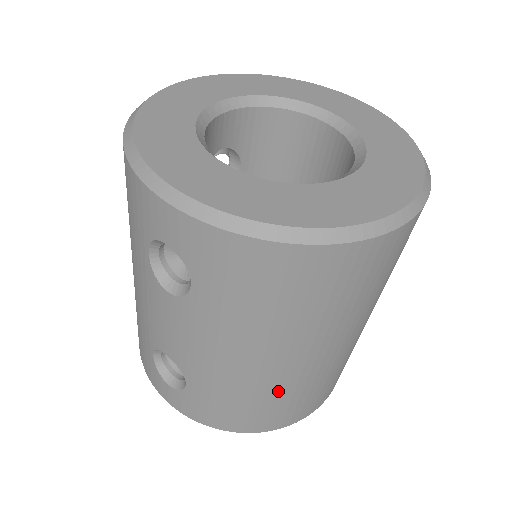
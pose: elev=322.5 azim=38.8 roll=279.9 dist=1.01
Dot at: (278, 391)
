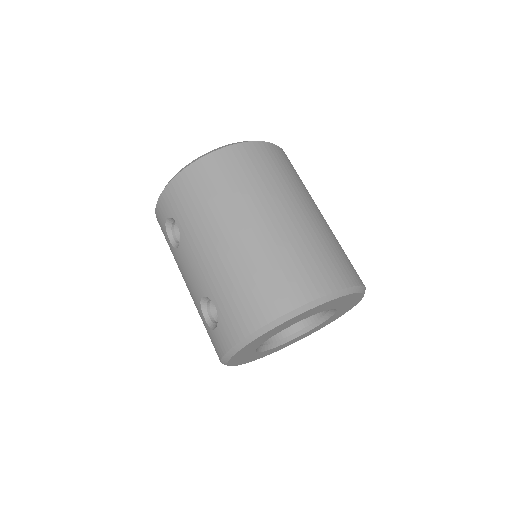
Dot at: (255, 261)
